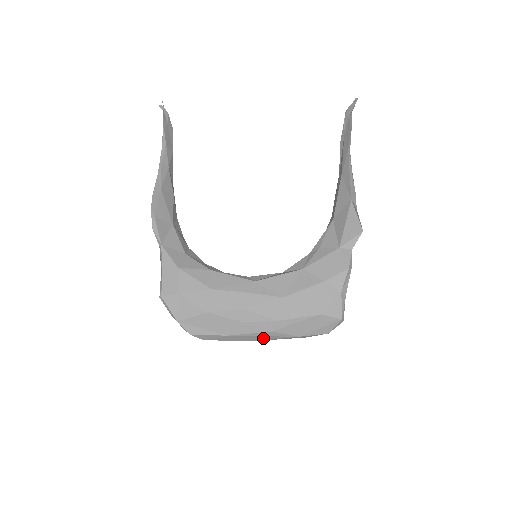
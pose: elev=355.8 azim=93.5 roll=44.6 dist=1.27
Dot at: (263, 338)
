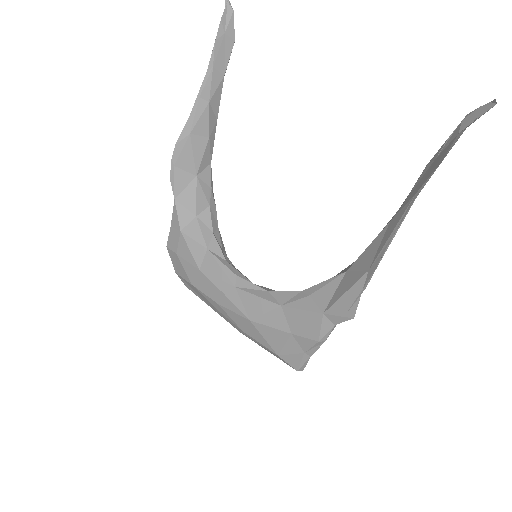
Dot at: occluded
